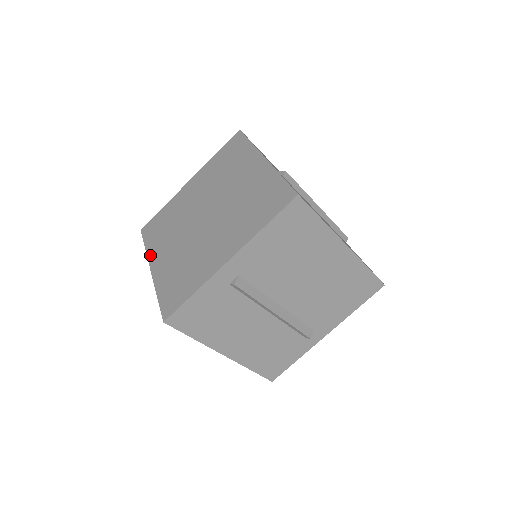
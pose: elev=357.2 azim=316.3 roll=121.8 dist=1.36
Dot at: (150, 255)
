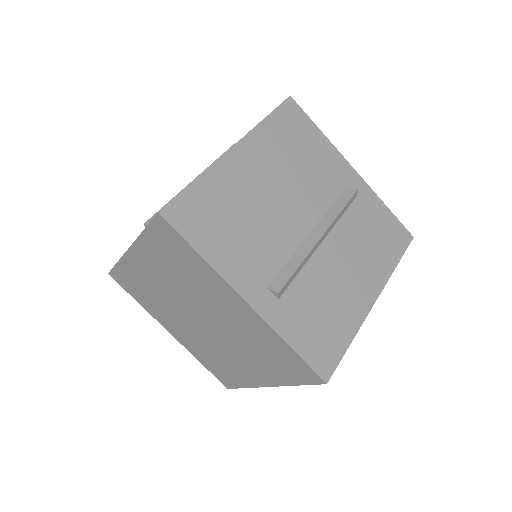
Dot at: (154, 317)
